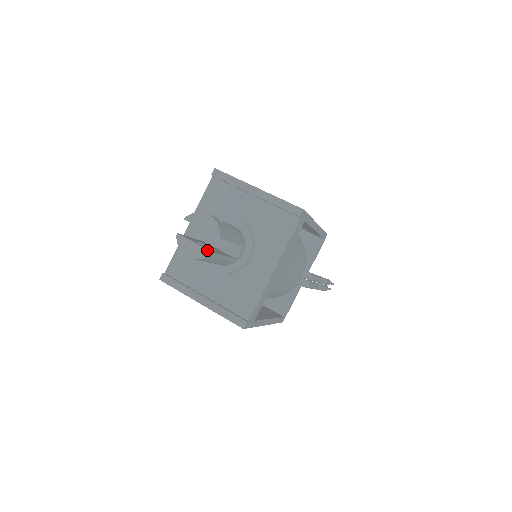
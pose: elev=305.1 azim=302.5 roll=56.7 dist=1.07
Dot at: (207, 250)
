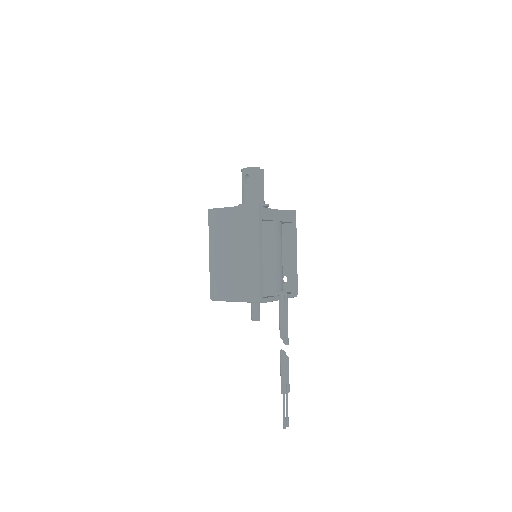
Dot at: (257, 168)
